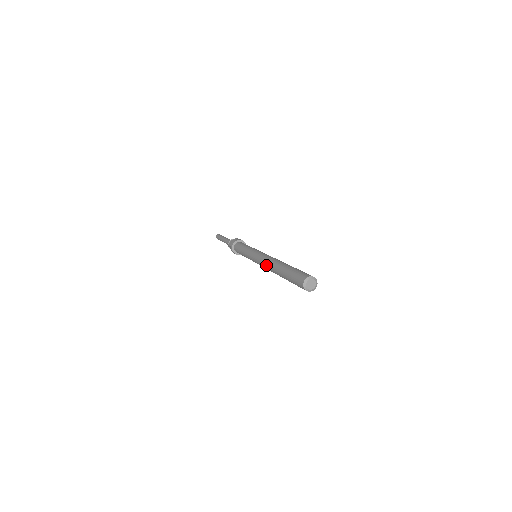
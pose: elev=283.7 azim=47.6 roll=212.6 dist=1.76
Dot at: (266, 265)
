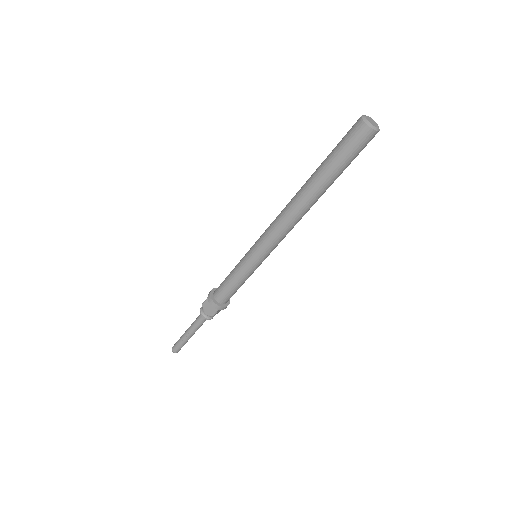
Dot at: (283, 213)
